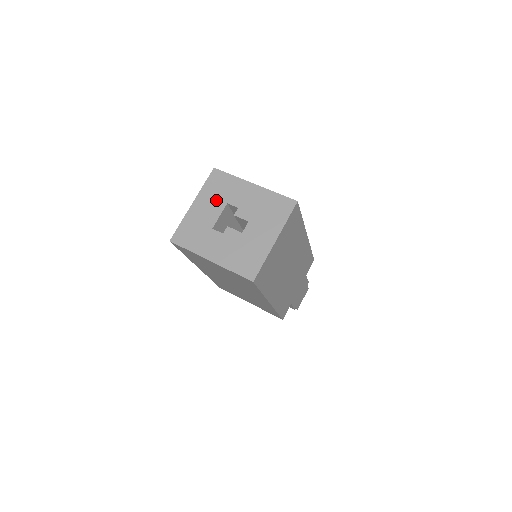
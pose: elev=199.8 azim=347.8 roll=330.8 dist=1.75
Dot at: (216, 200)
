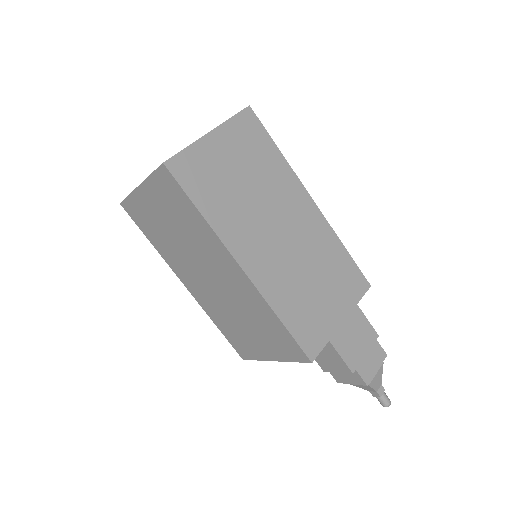
Dot at: occluded
